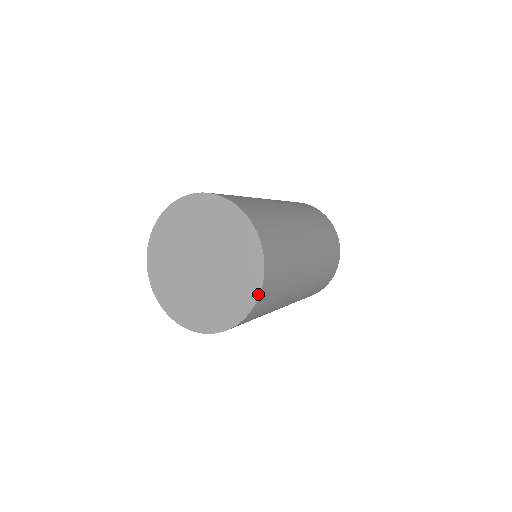
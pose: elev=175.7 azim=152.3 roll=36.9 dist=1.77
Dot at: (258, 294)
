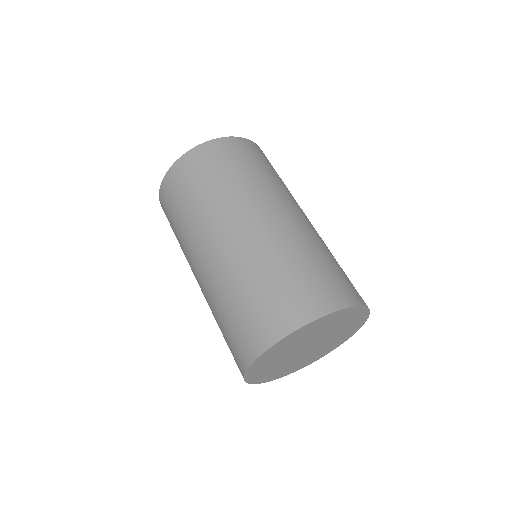
Dot at: occluded
